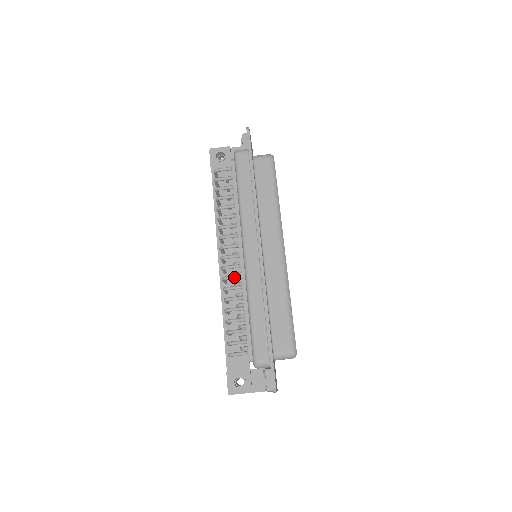
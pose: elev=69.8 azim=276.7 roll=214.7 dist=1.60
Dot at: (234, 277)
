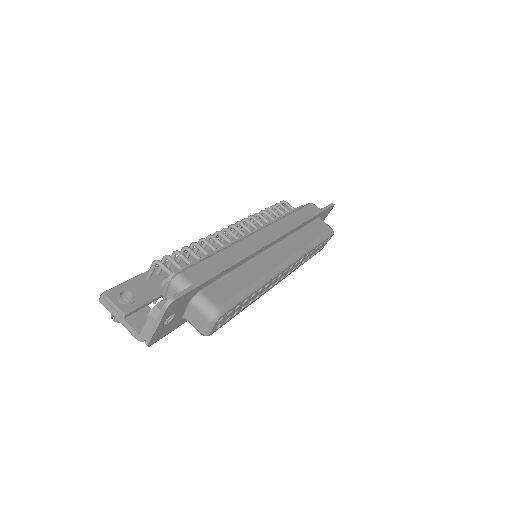
Dot at: (228, 238)
